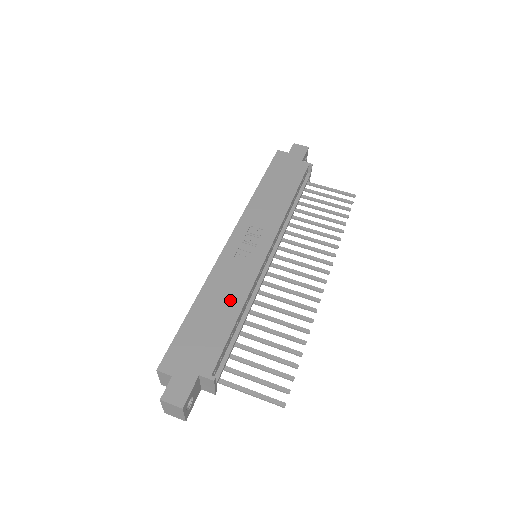
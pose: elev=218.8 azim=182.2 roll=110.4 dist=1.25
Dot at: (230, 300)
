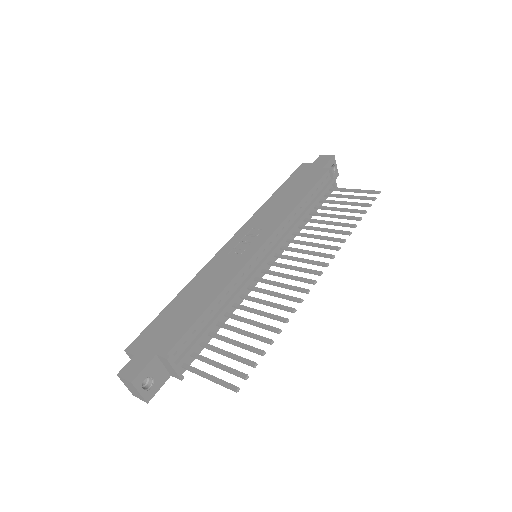
Dot at: (209, 291)
